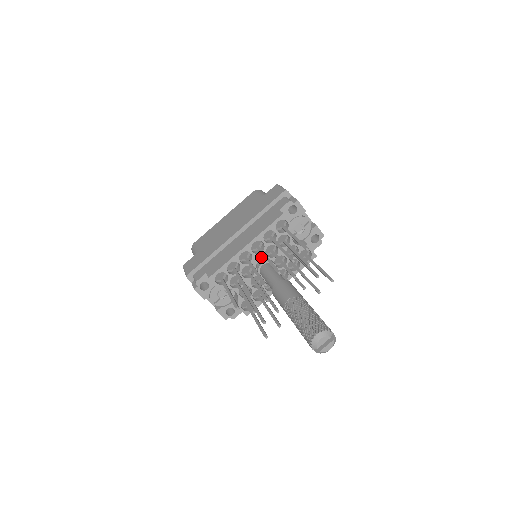
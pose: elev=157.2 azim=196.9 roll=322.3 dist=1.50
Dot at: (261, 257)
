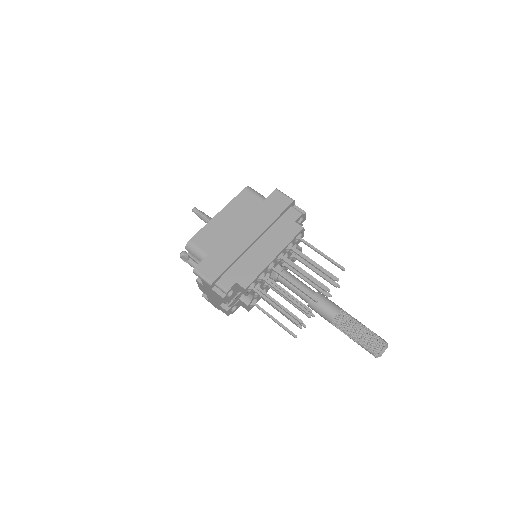
Dot at: (278, 264)
